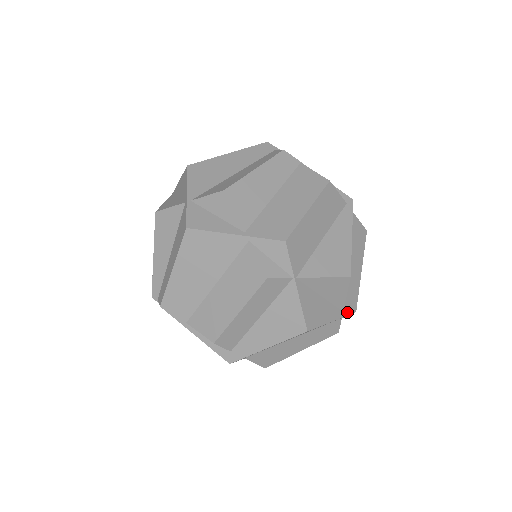
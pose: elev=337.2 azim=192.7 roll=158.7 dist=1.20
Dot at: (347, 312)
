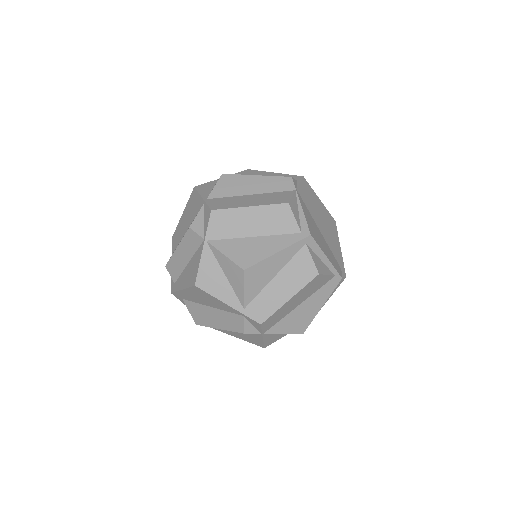
Dot at: (249, 314)
